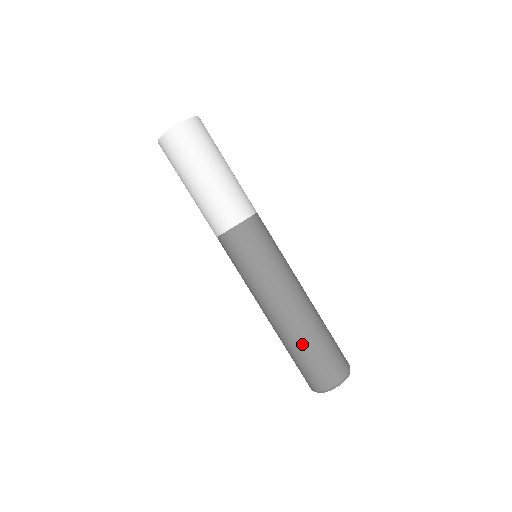
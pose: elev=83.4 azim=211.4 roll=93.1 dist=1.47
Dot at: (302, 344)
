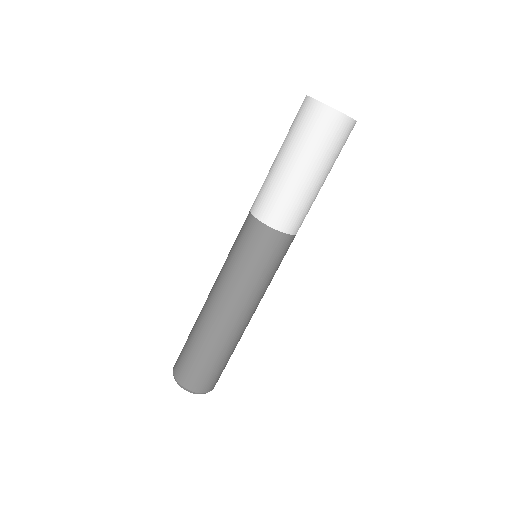
Dot at: (229, 352)
